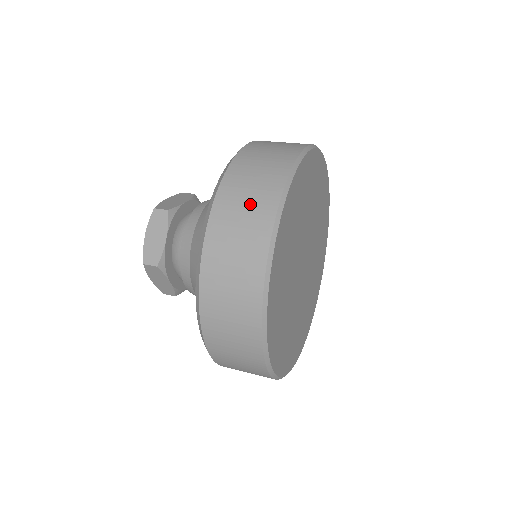
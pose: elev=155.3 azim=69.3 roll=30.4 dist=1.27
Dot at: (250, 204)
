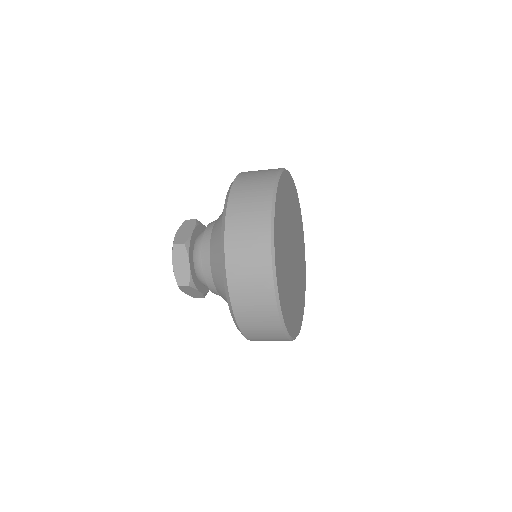
Dot at: (262, 171)
